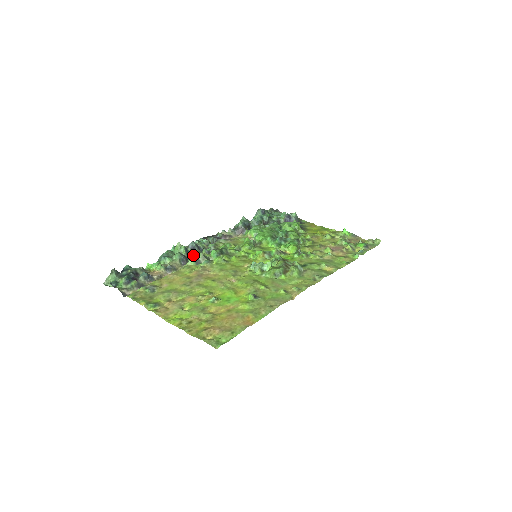
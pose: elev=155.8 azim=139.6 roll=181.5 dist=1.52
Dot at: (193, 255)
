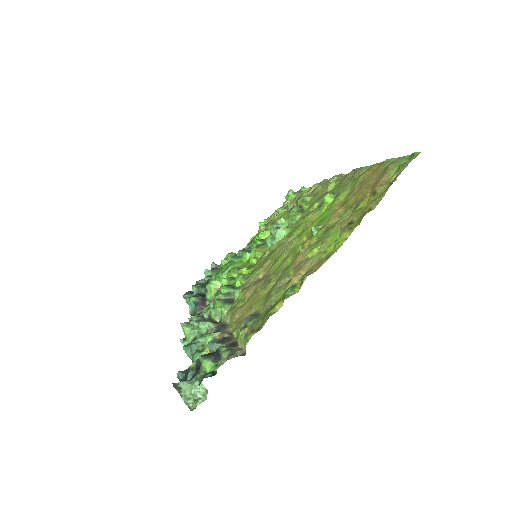
Dot at: (216, 302)
